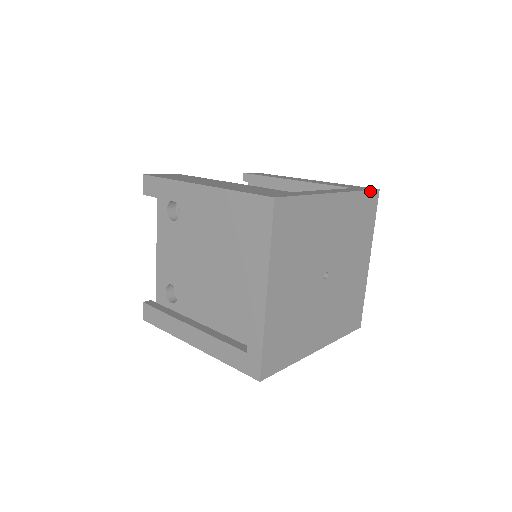
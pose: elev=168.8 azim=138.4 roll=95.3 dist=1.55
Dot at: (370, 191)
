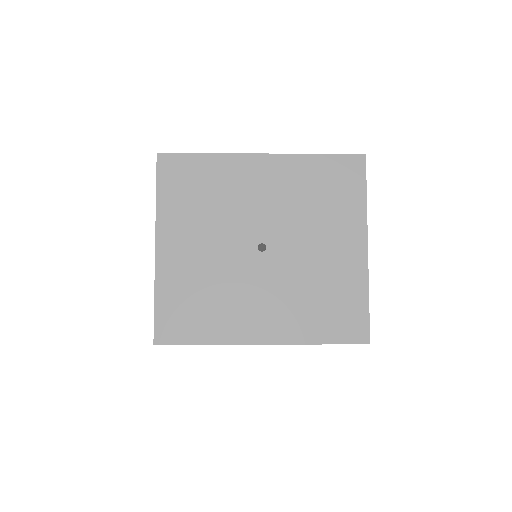
Dot at: (342, 155)
